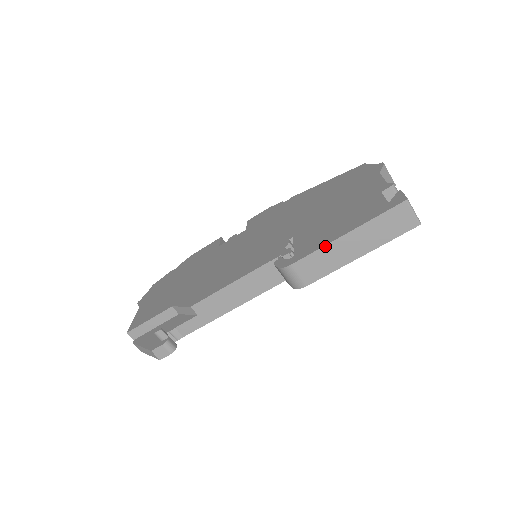
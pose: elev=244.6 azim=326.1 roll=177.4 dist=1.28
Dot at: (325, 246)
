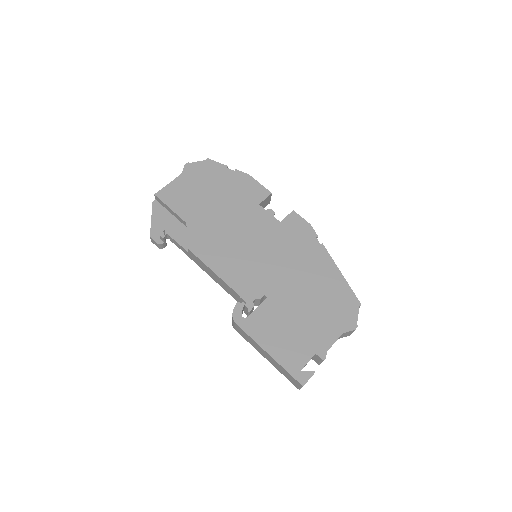
Dot at: (256, 342)
